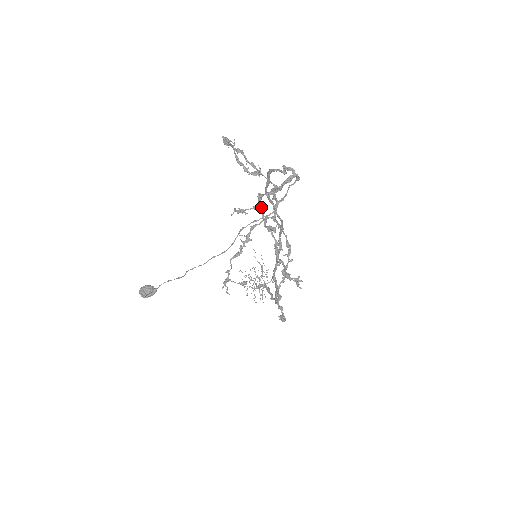
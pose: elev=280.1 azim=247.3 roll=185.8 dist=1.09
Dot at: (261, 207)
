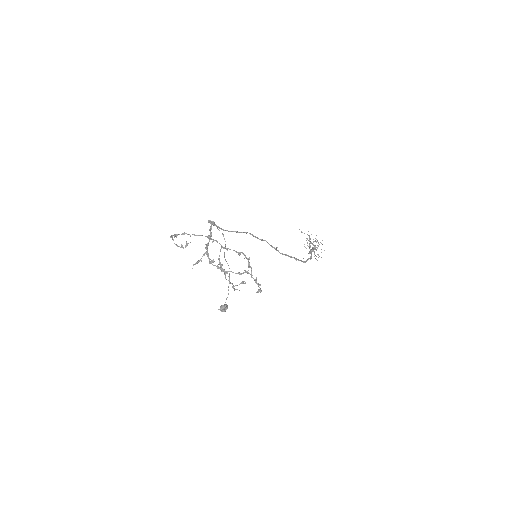
Dot at: (207, 252)
